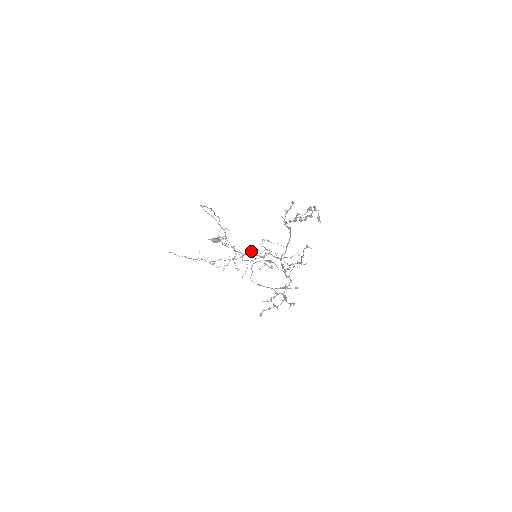
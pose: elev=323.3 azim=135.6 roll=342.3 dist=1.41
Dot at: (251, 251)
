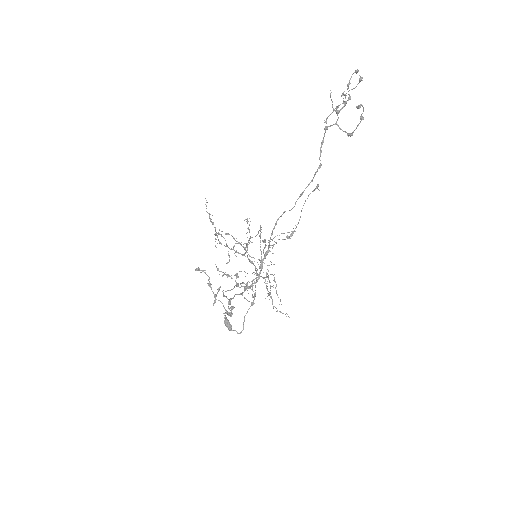
Dot at: occluded
